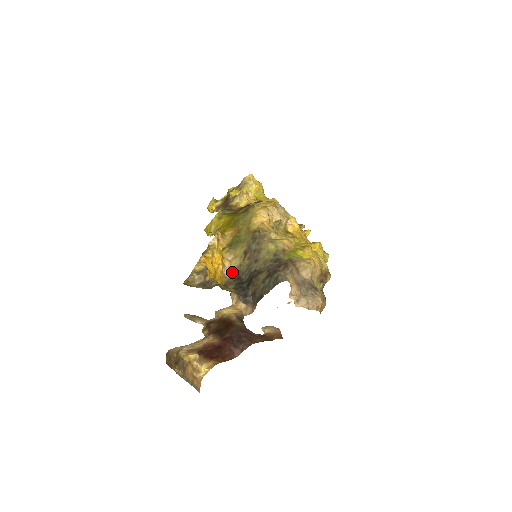
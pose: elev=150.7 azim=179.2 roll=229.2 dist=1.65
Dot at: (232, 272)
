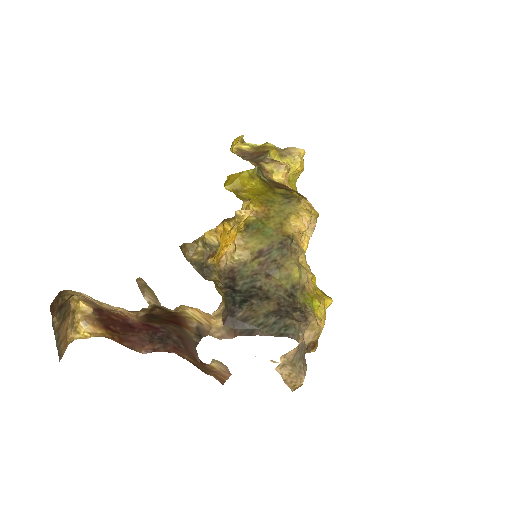
Dot at: (229, 263)
